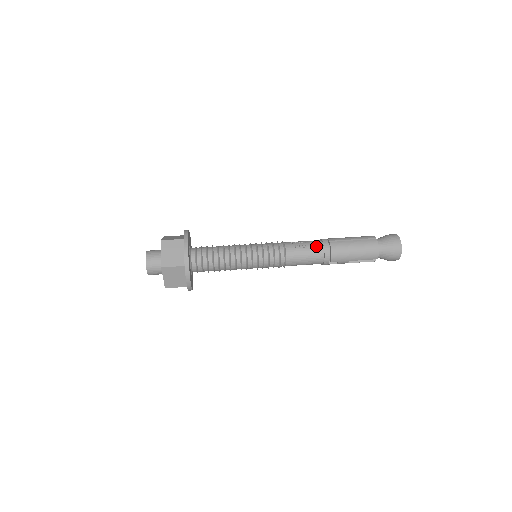
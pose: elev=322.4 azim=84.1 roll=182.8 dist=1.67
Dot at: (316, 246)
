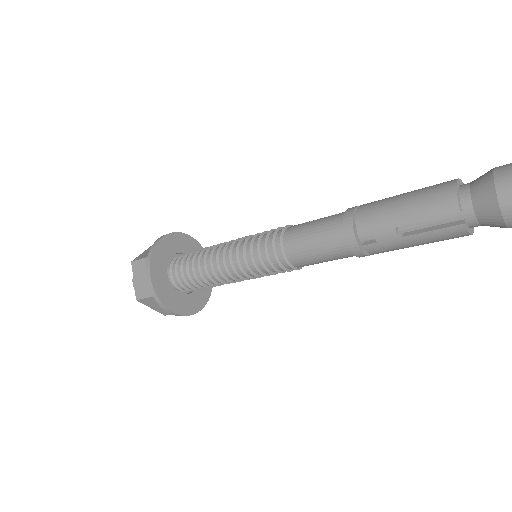
Dot at: (335, 214)
